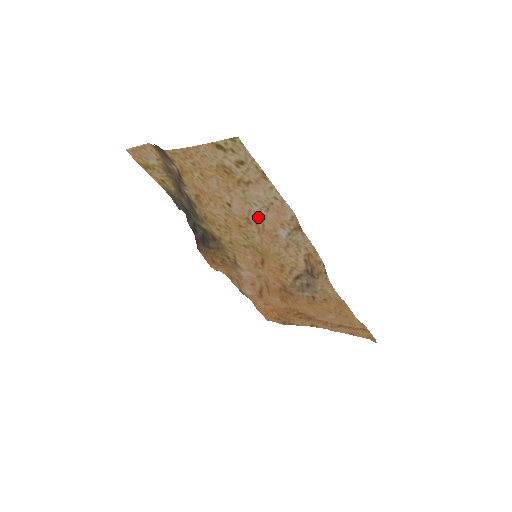
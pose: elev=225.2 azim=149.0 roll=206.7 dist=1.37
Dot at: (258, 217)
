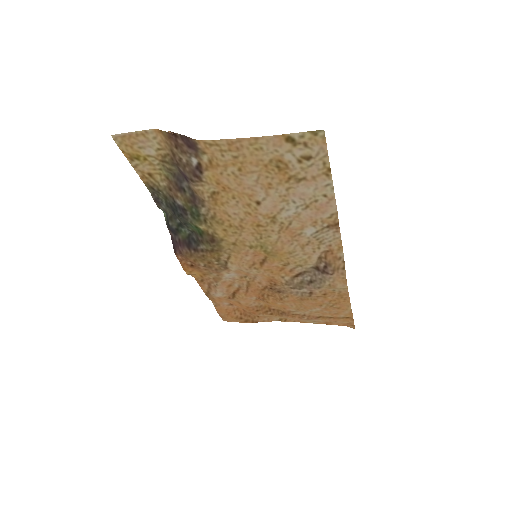
Dot at: (288, 215)
